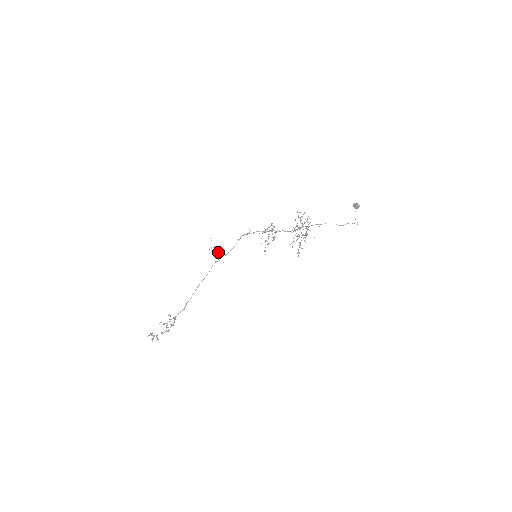
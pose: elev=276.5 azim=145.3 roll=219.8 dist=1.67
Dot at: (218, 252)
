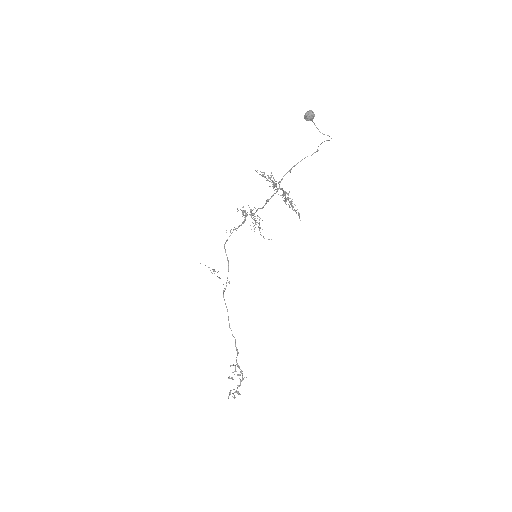
Dot at: occluded
